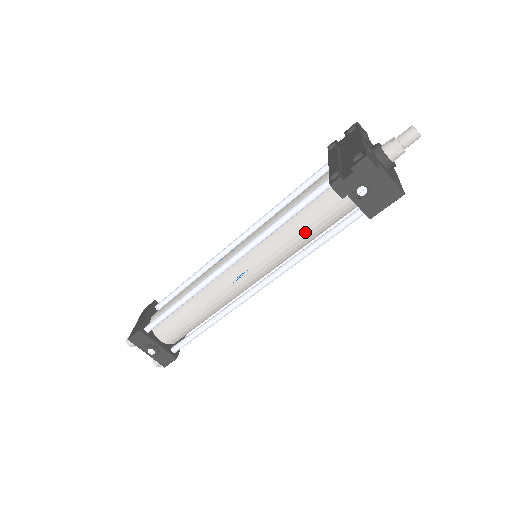
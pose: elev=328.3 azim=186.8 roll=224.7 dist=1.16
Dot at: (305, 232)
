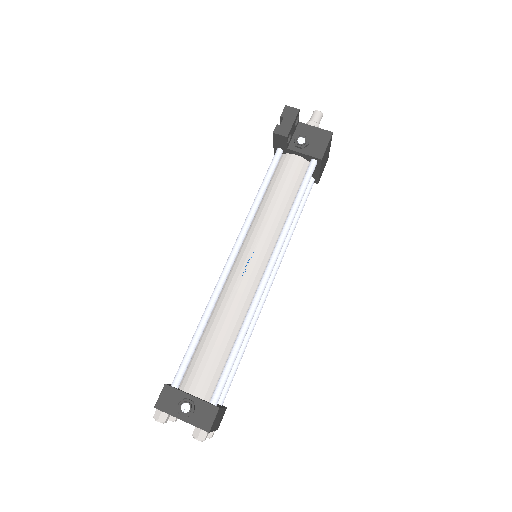
Dot at: (281, 198)
